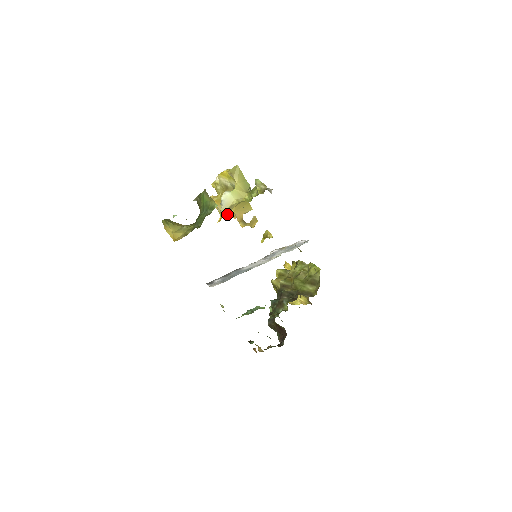
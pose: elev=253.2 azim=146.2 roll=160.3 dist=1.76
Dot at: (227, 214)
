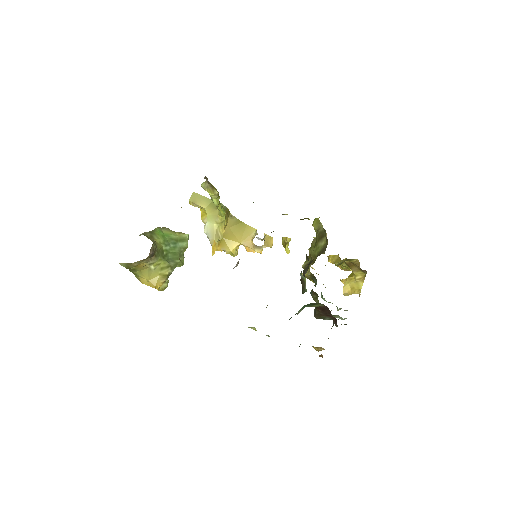
Dot at: (235, 250)
